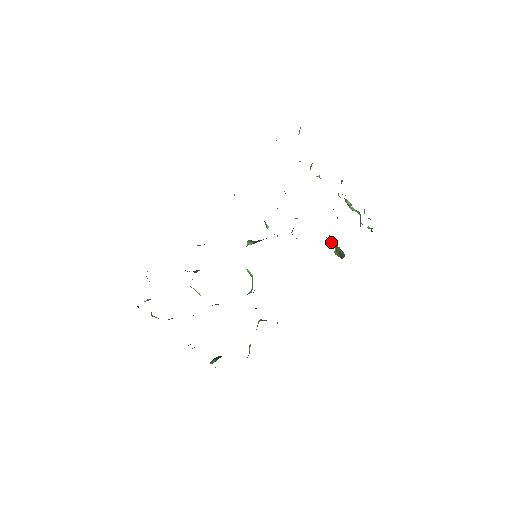
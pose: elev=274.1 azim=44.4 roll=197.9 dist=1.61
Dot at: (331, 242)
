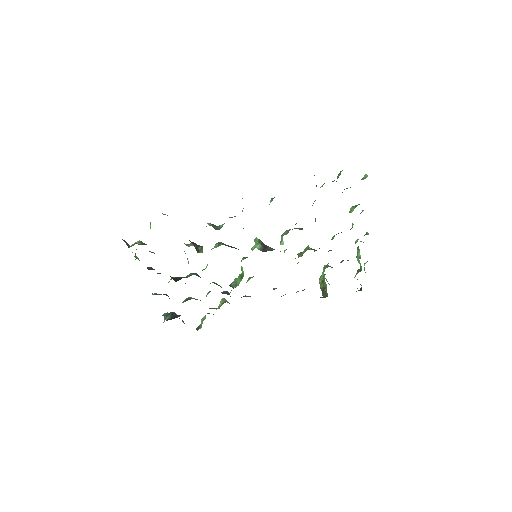
Dot at: (323, 276)
